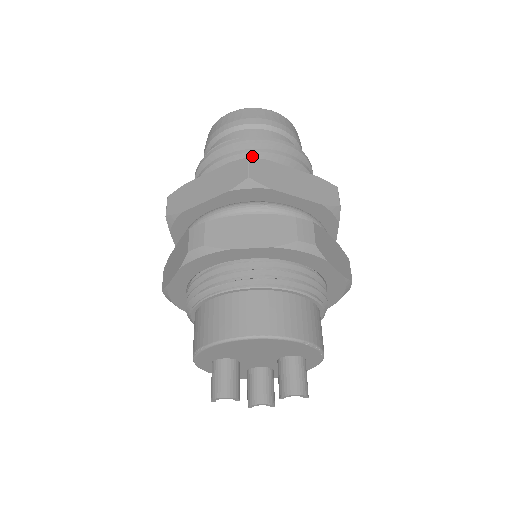
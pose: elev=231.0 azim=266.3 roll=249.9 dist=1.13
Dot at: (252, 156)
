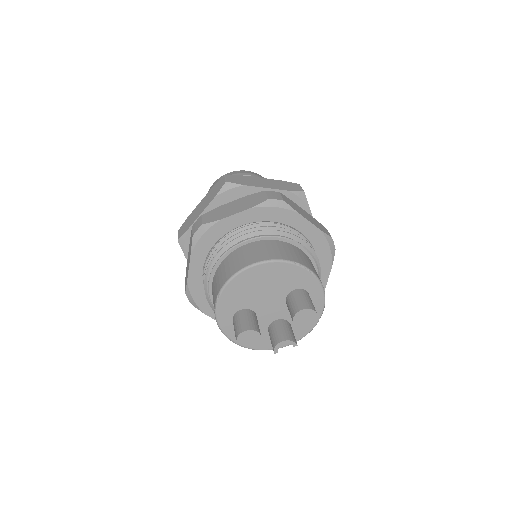
Dot at: occluded
